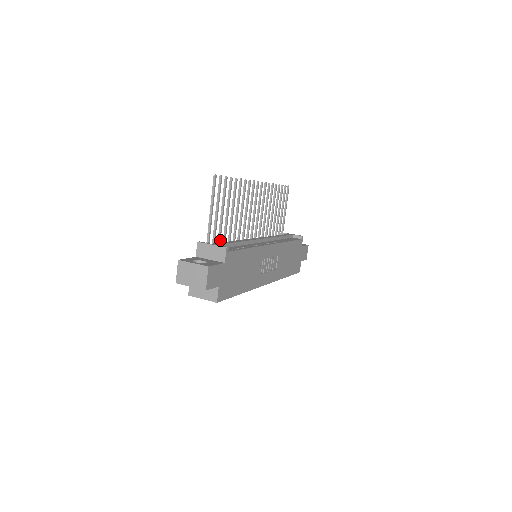
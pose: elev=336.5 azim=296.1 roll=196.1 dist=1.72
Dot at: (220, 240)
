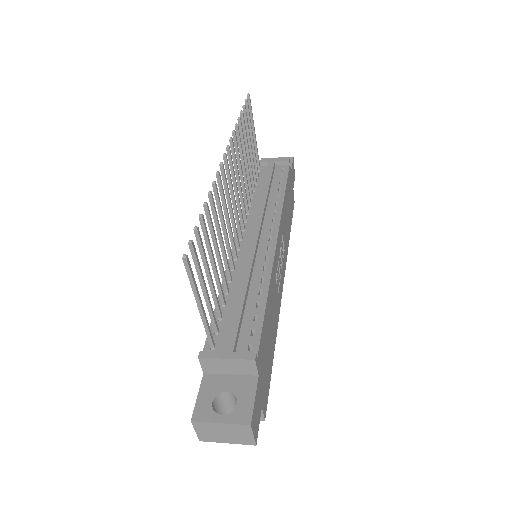
Dot at: (220, 311)
